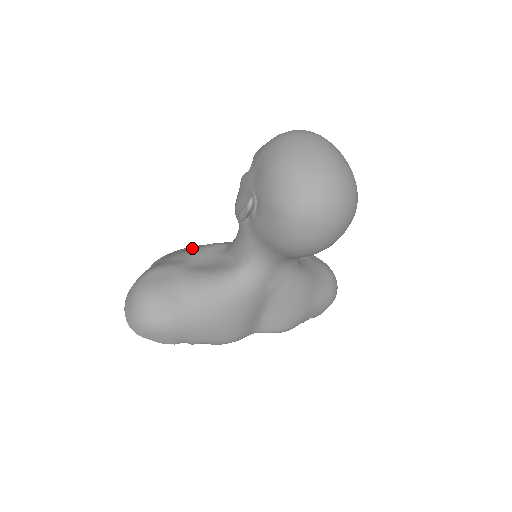
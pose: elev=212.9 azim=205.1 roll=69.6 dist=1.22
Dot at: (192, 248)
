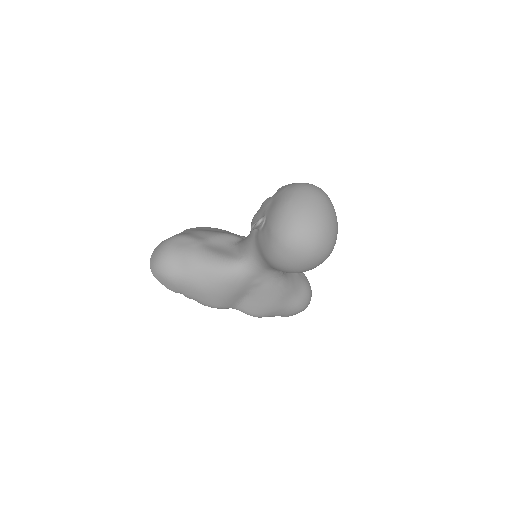
Dot at: occluded
